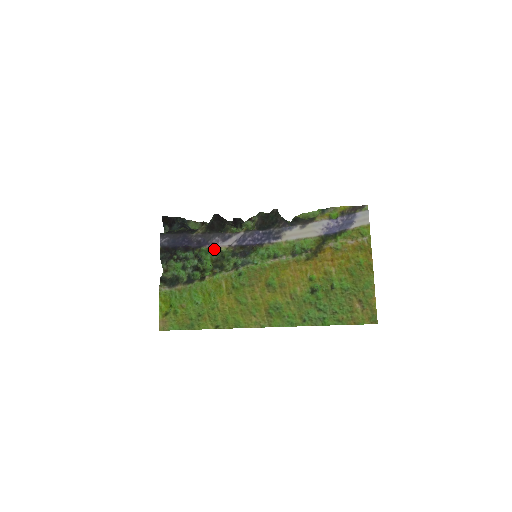
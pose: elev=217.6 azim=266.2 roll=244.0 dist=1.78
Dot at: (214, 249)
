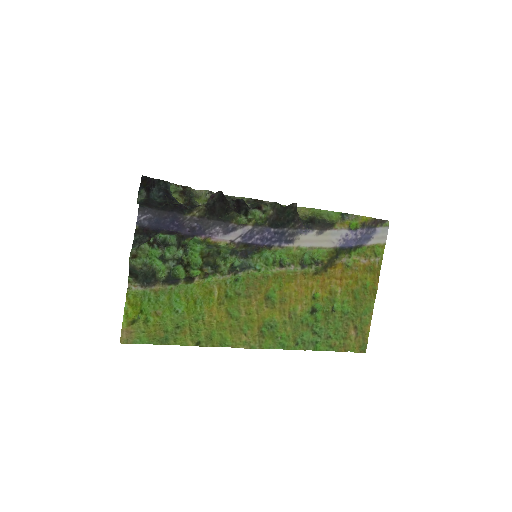
Dot at: (211, 242)
